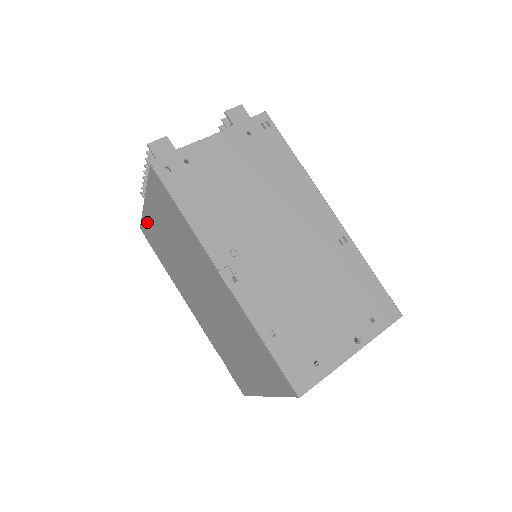
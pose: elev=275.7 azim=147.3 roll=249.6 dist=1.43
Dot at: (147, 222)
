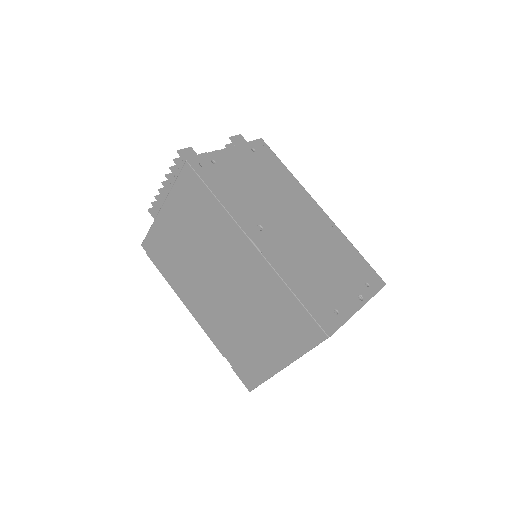
Dot at: (157, 232)
